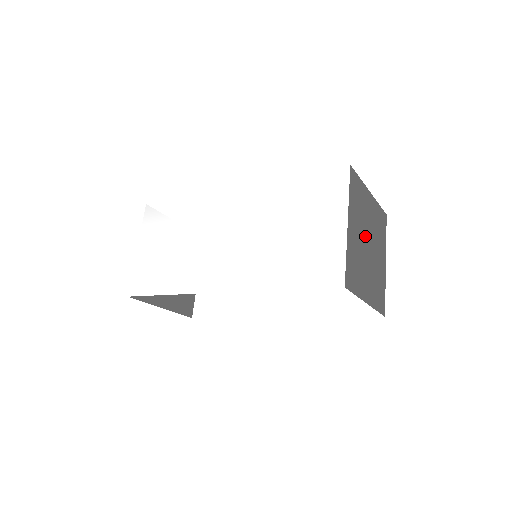
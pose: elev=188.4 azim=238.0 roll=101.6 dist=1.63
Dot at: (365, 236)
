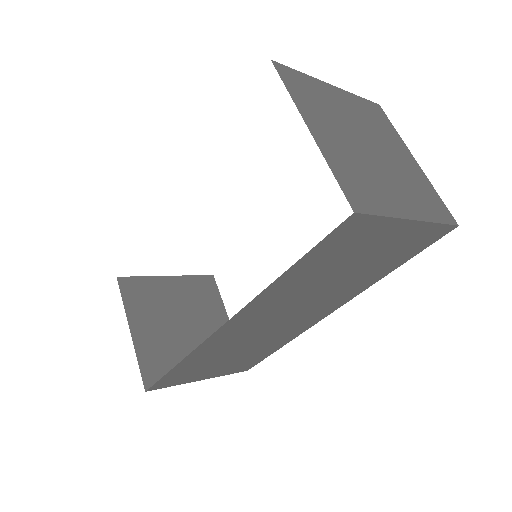
Dot at: (367, 136)
